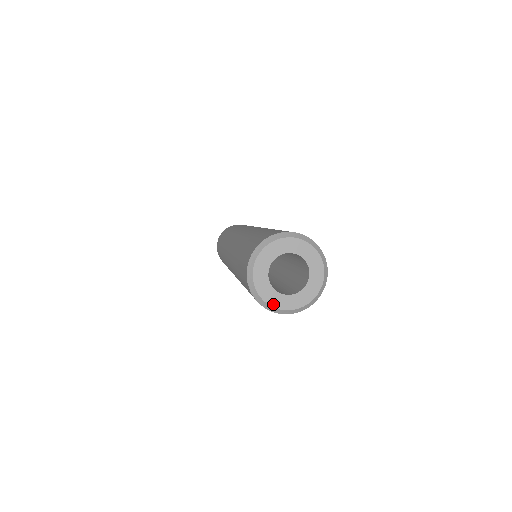
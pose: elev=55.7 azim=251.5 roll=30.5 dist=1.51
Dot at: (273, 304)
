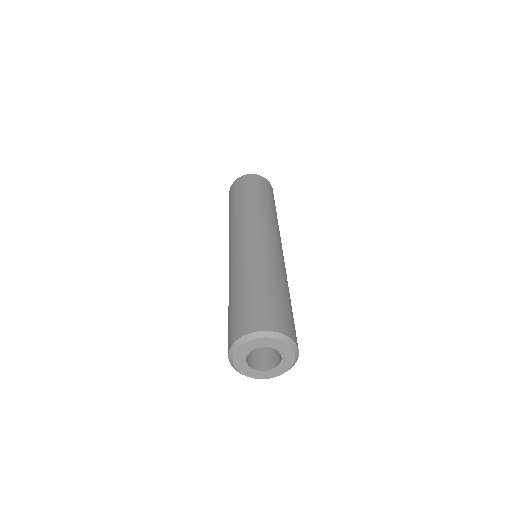
Dot at: (236, 365)
